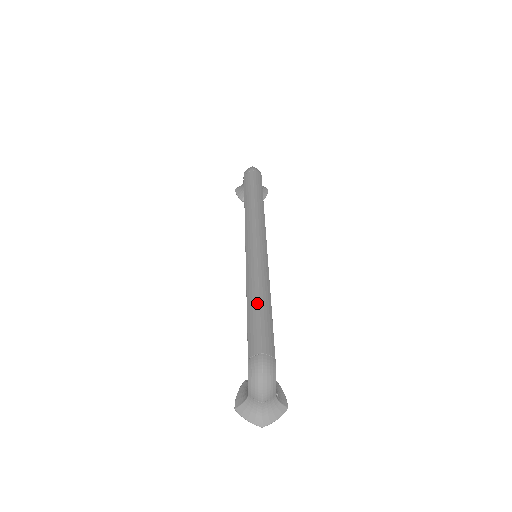
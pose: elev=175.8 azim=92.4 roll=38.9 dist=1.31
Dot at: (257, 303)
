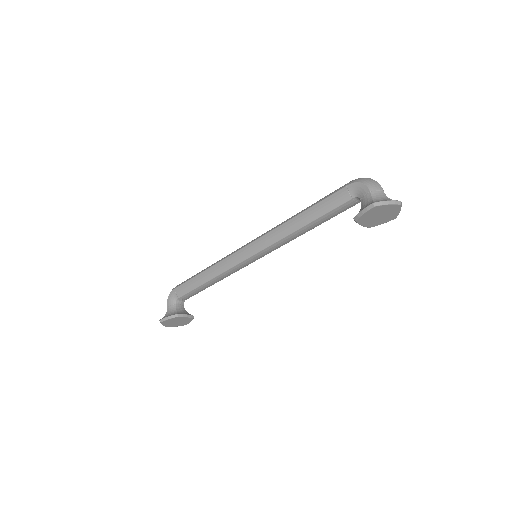
Dot at: (307, 207)
